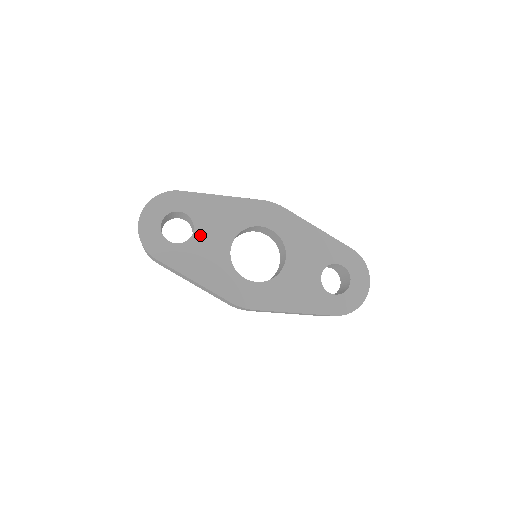
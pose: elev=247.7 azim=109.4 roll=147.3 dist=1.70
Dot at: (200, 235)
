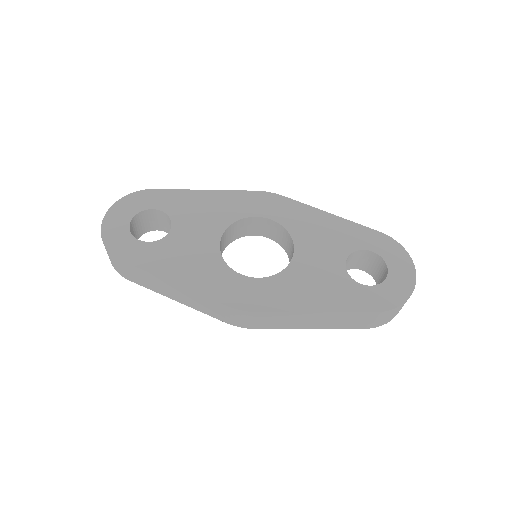
Dot at: (179, 231)
